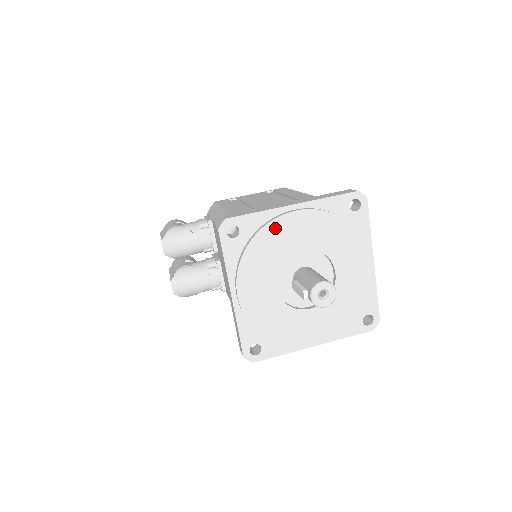
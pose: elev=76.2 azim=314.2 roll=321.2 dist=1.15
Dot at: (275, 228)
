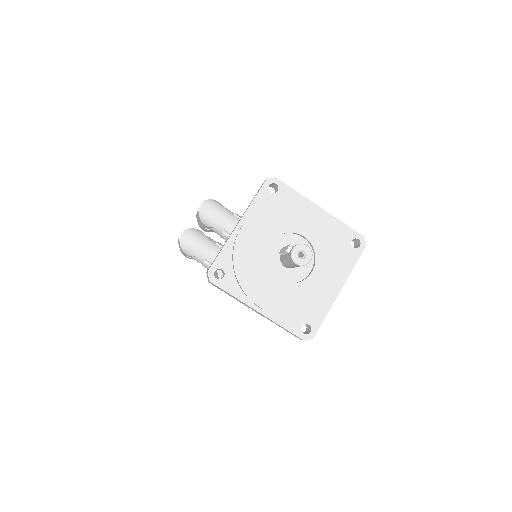
Dot at: (300, 208)
